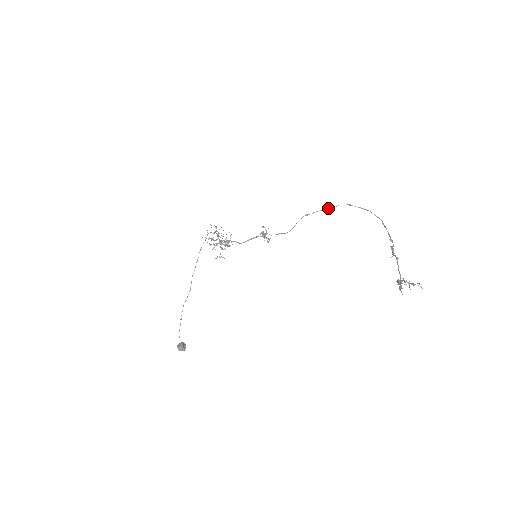
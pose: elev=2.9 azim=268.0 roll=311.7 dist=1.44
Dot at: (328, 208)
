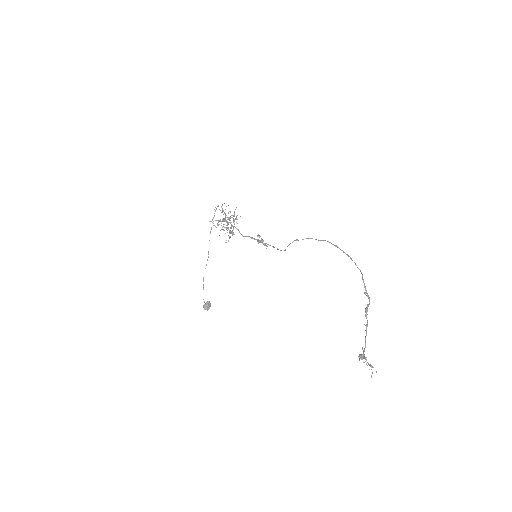
Dot at: occluded
